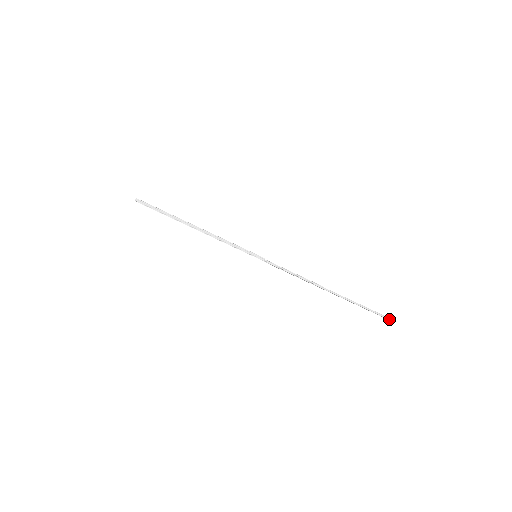
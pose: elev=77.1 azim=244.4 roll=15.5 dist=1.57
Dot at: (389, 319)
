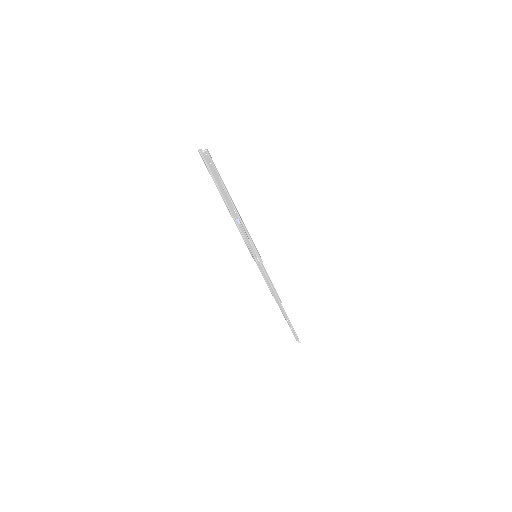
Dot at: occluded
